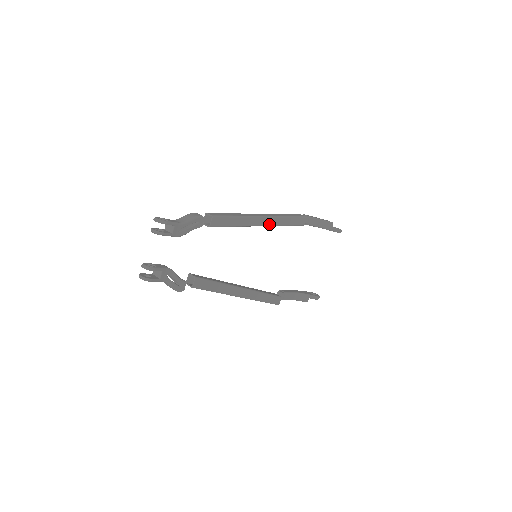
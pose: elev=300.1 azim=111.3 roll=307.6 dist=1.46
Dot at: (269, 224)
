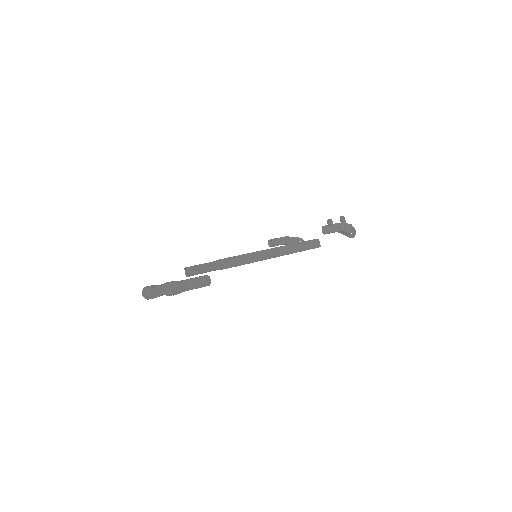
Dot at: occluded
